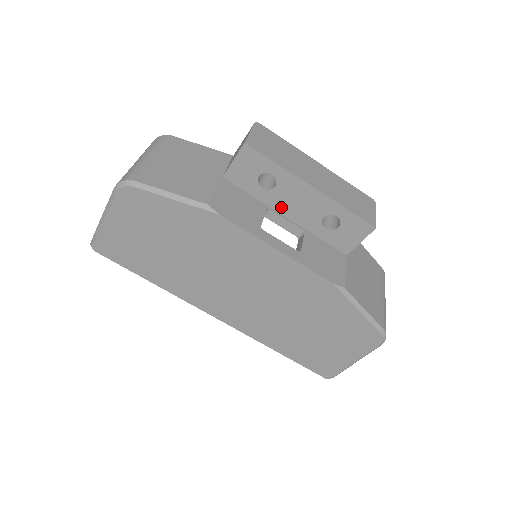
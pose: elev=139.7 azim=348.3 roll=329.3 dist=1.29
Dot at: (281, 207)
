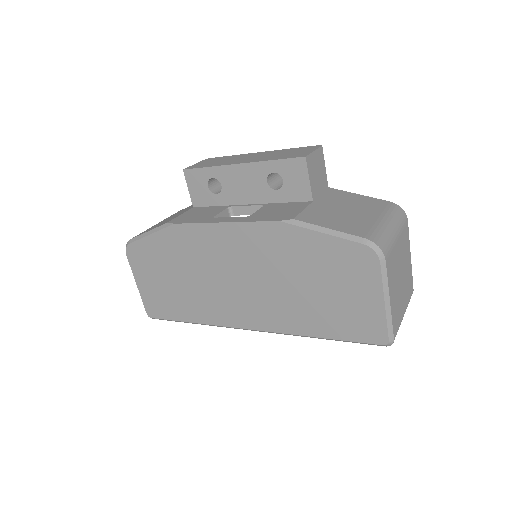
Dot at: (238, 199)
